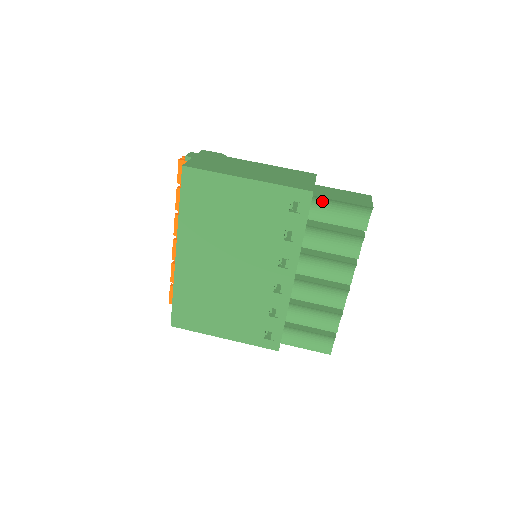
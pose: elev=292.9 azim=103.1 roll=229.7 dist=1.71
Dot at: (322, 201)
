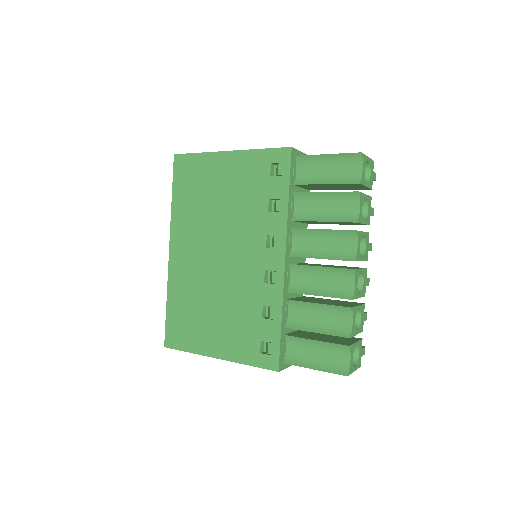
Dot at: (307, 162)
